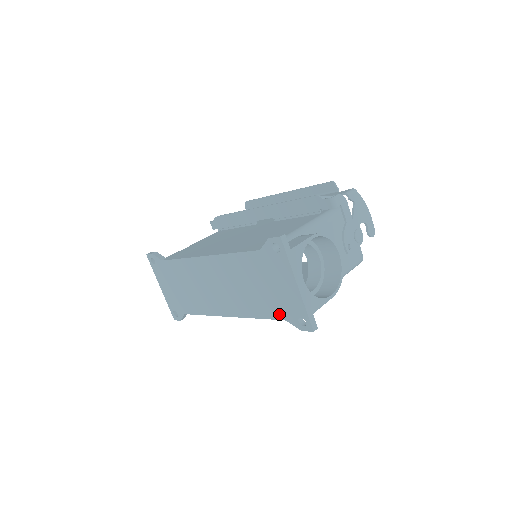
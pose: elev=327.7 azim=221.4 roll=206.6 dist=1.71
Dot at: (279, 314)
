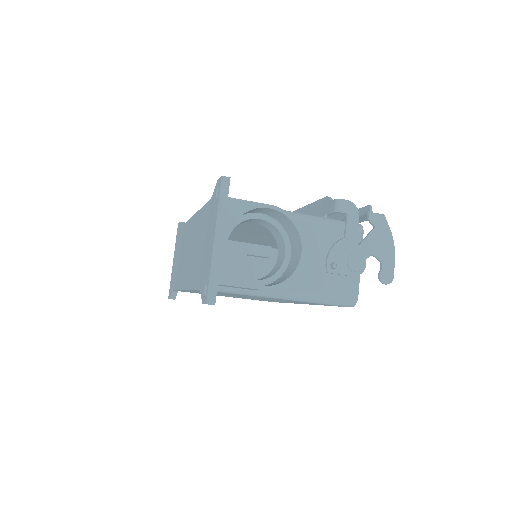
Dot at: (200, 281)
